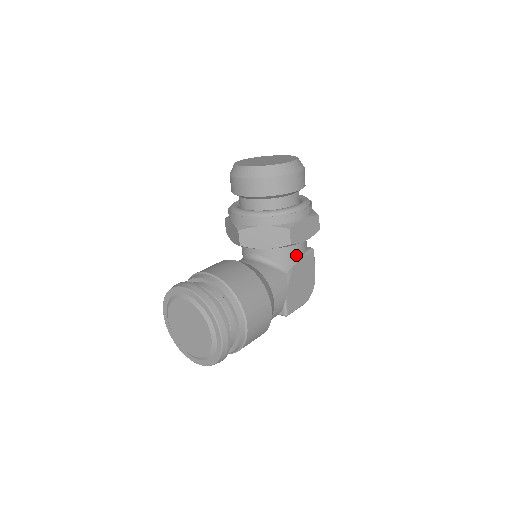
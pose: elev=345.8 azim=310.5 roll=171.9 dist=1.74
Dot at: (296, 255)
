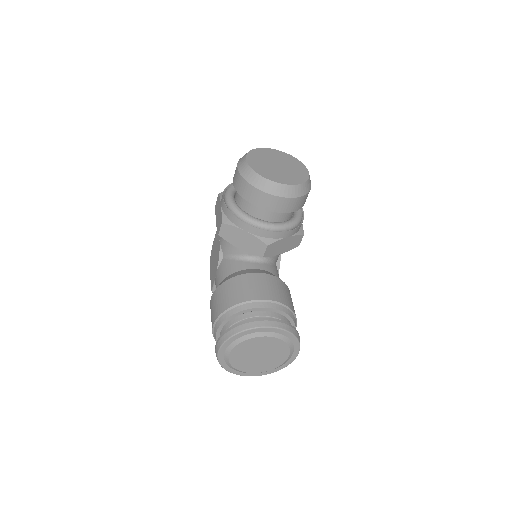
Dot at: occluded
